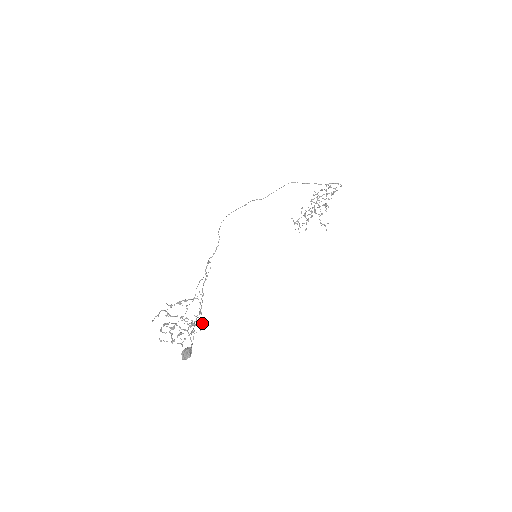
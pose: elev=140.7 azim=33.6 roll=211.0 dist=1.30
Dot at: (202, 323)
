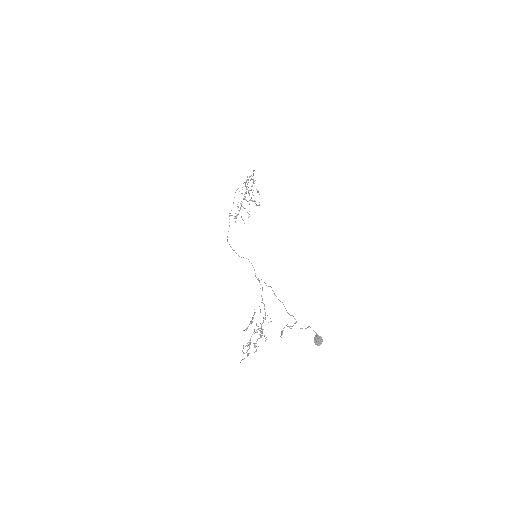
Dot at: (258, 326)
